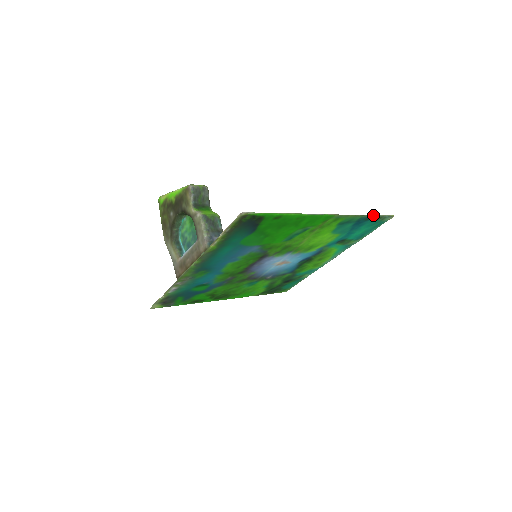
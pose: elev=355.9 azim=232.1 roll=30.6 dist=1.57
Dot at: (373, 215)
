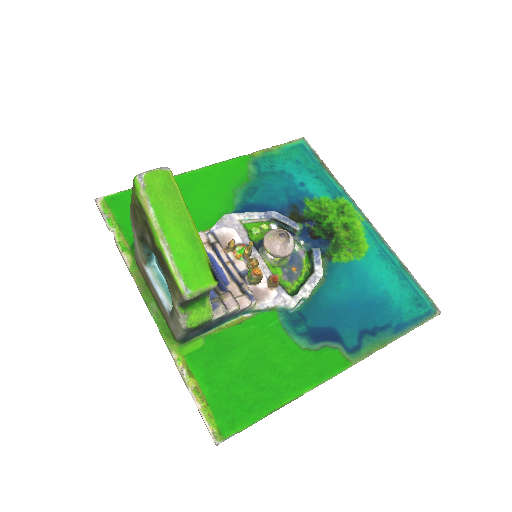
Dot at: occluded
